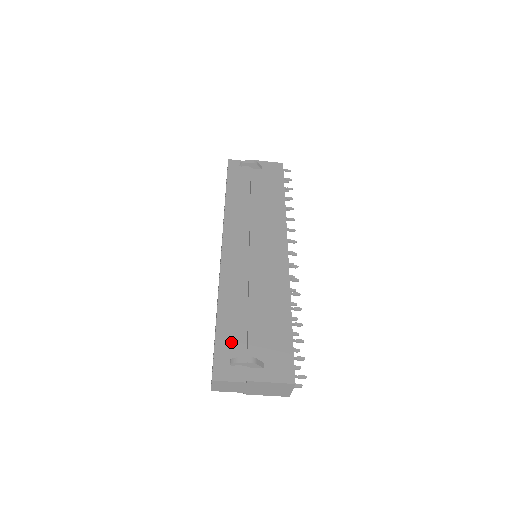
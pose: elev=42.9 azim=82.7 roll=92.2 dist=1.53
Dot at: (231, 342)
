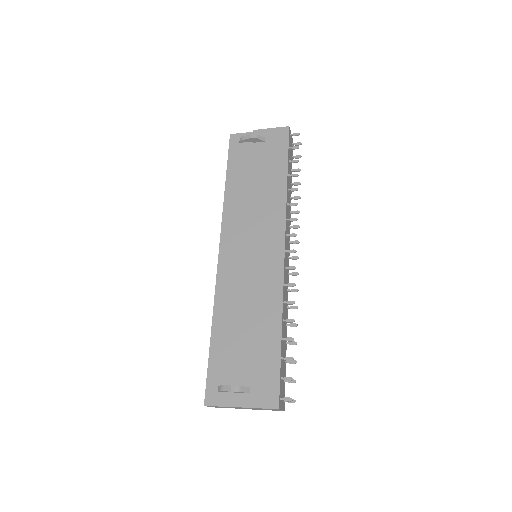
Dot at: (222, 365)
